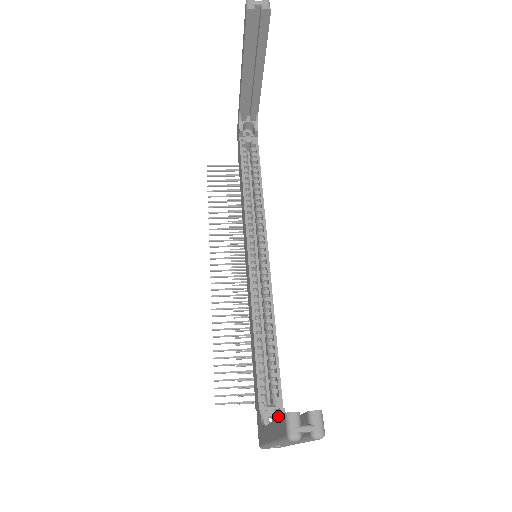
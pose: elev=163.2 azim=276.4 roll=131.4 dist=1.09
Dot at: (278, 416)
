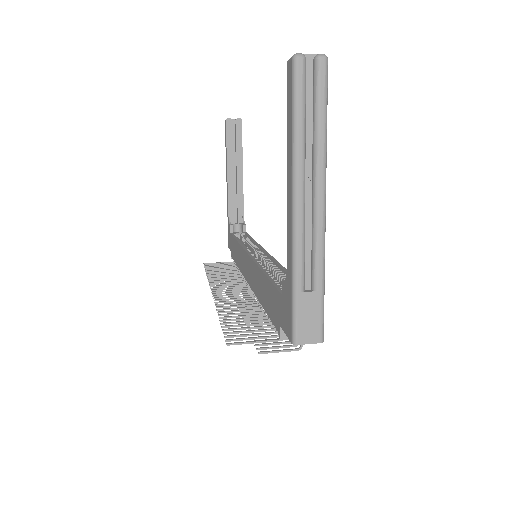
Dot at: occluded
